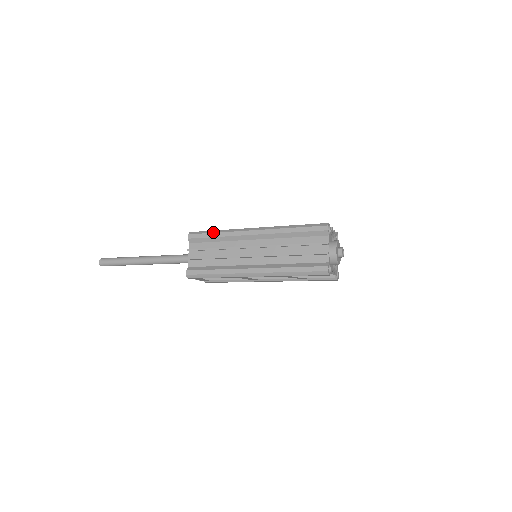
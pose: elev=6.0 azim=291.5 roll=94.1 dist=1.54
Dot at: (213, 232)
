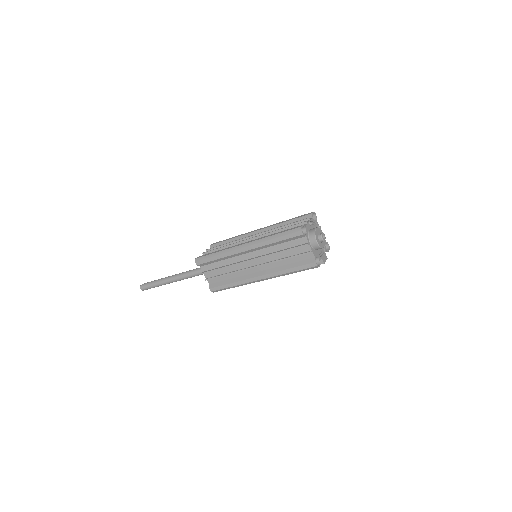
Dot at: (230, 238)
